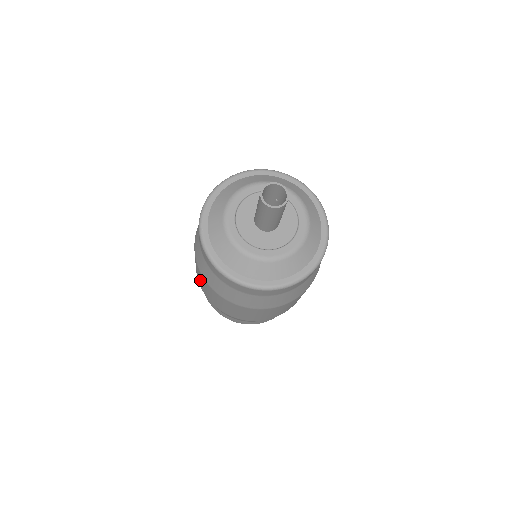
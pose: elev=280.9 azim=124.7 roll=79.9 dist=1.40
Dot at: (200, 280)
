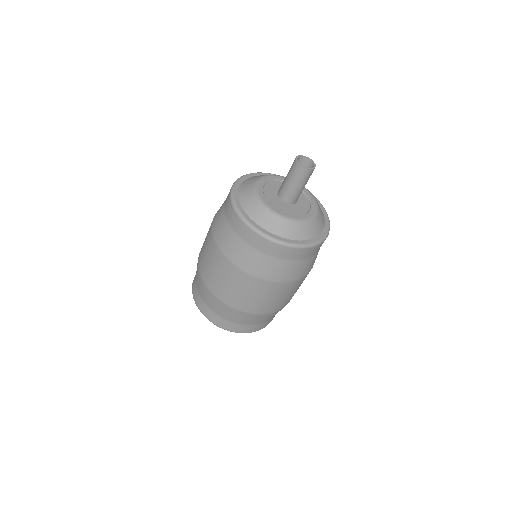
Dot at: (222, 281)
